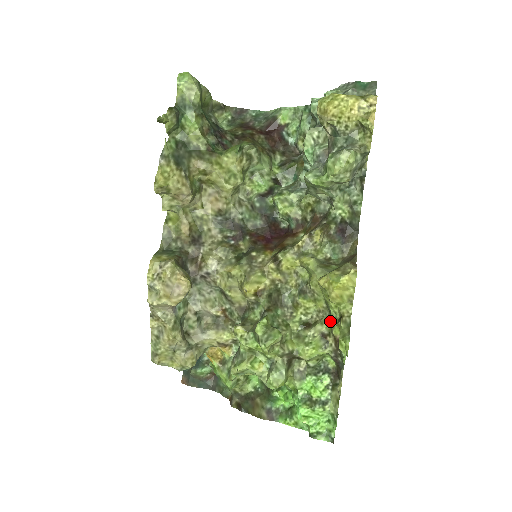
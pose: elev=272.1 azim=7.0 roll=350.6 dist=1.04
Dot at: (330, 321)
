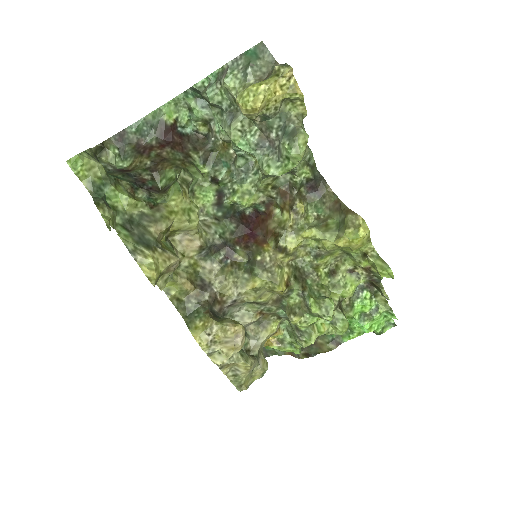
Dot at: (351, 259)
